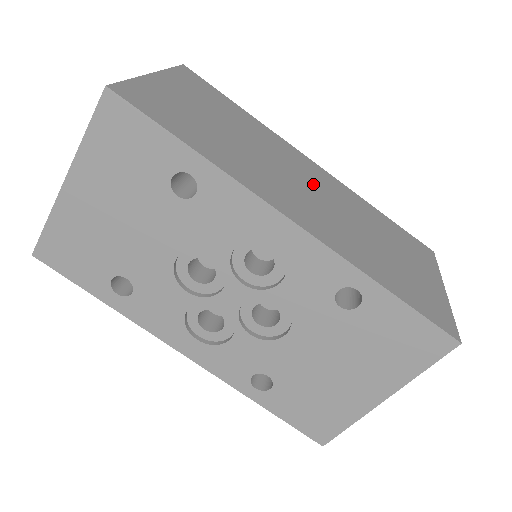
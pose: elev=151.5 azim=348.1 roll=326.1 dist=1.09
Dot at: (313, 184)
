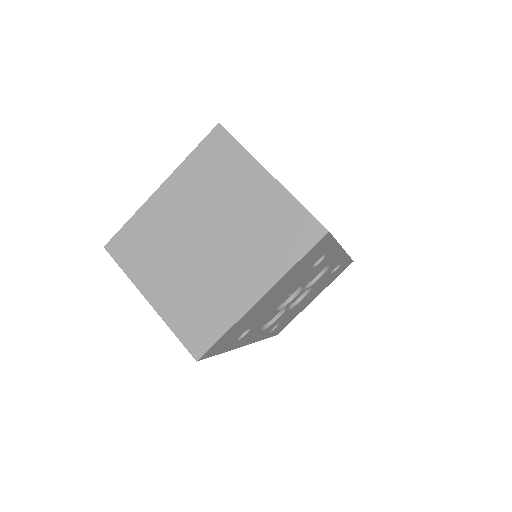
Dot at: occluded
